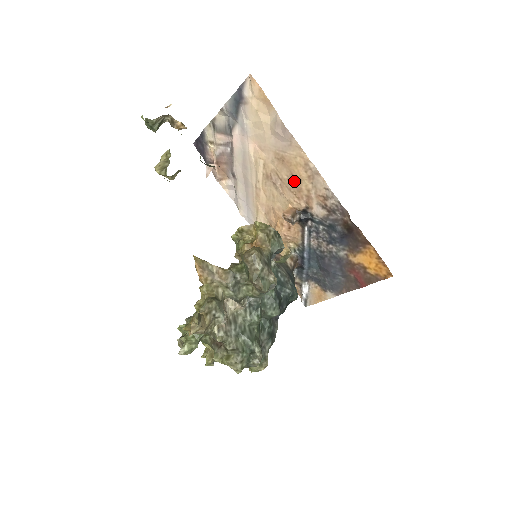
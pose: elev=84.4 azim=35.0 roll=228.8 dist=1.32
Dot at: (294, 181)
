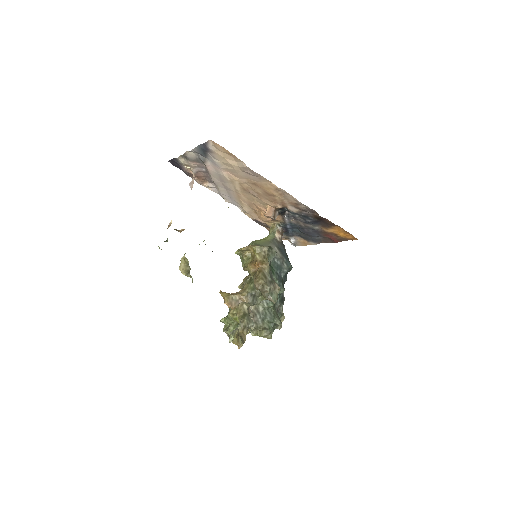
Dot at: (268, 195)
